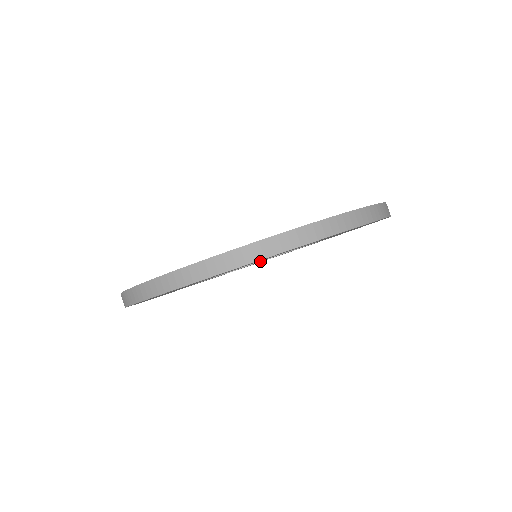
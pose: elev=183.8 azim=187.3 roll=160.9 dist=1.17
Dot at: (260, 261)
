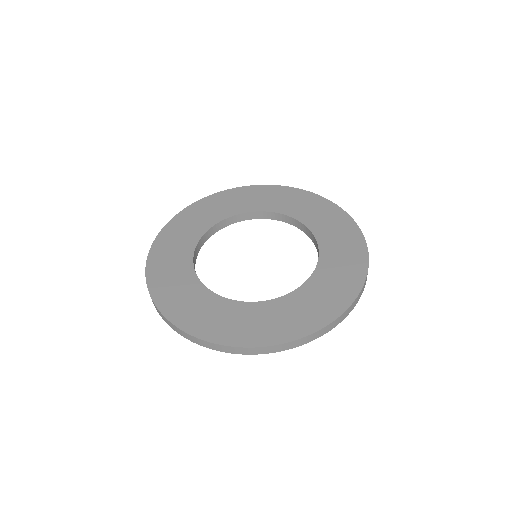
Dot at: (291, 224)
